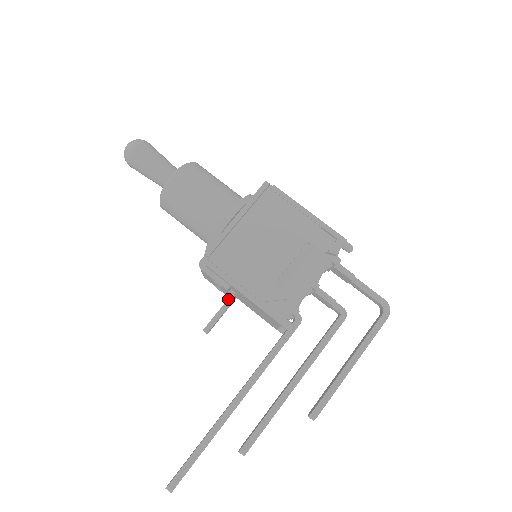
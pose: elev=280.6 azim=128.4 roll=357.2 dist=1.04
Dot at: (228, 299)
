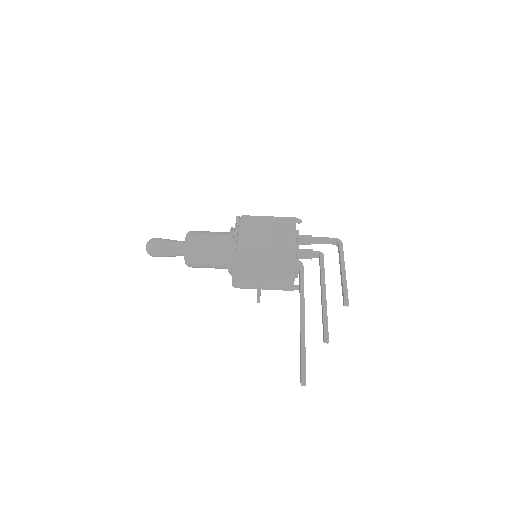
Dot at: (258, 279)
